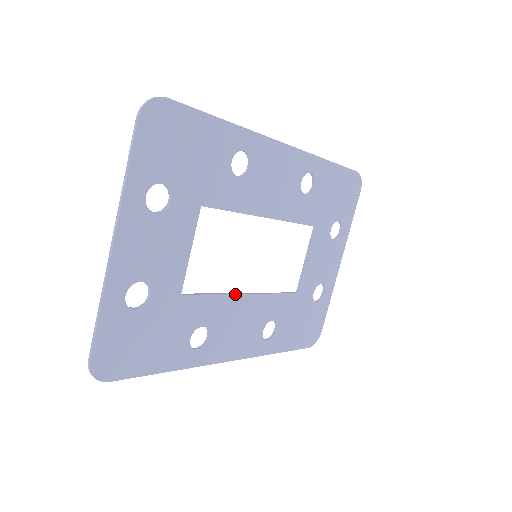
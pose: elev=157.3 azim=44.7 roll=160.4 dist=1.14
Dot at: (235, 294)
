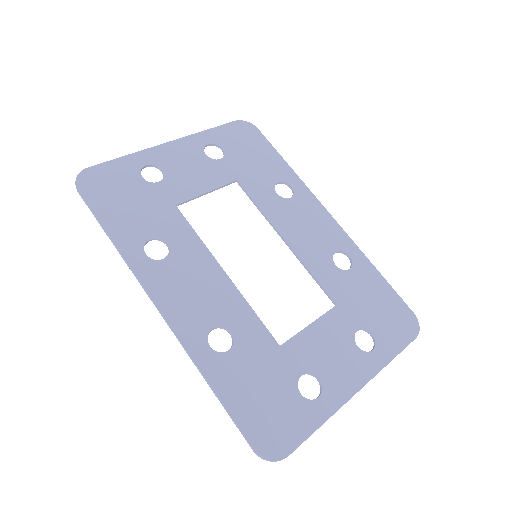
Dot at: (214, 258)
